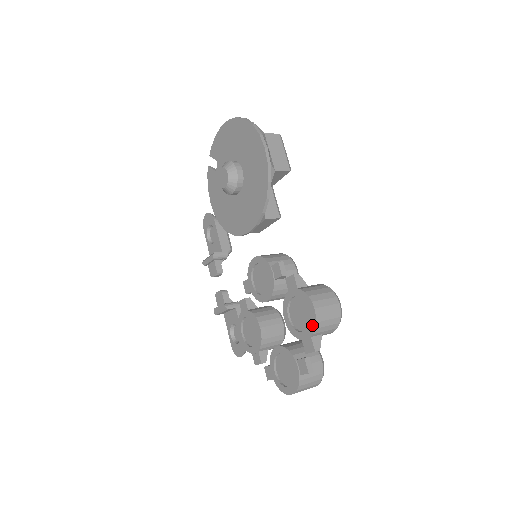
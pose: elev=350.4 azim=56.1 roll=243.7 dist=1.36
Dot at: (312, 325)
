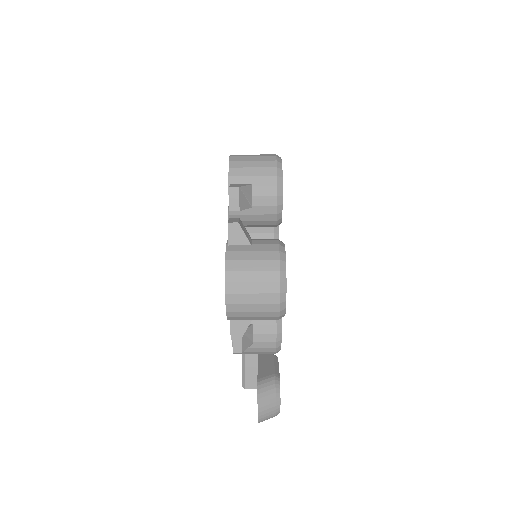
Dot at: (229, 170)
